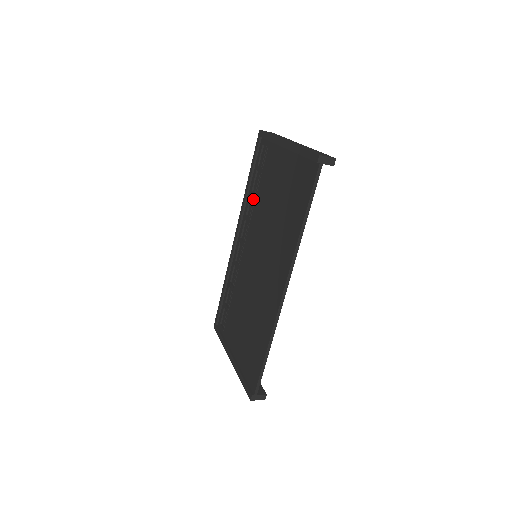
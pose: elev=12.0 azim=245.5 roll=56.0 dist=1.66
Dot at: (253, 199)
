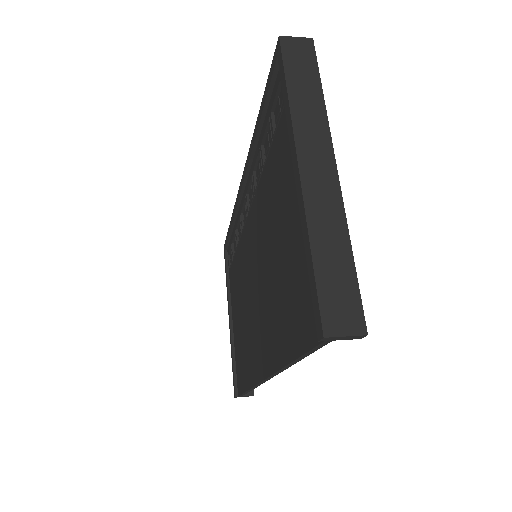
Dot at: (261, 163)
